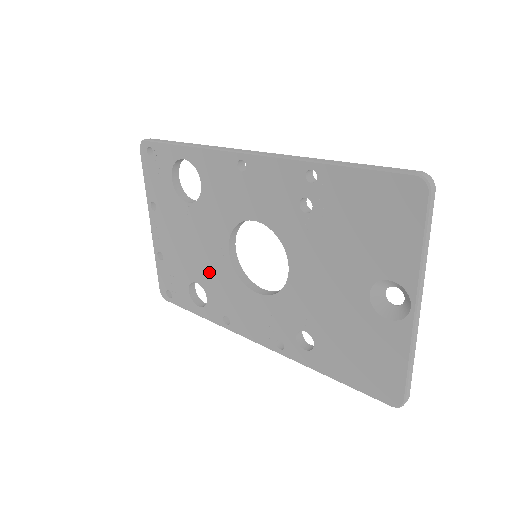
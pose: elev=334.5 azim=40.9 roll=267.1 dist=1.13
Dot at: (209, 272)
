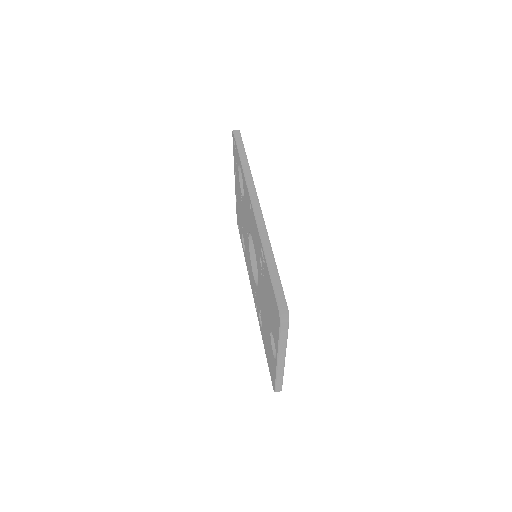
Dot at: (245, 238)
